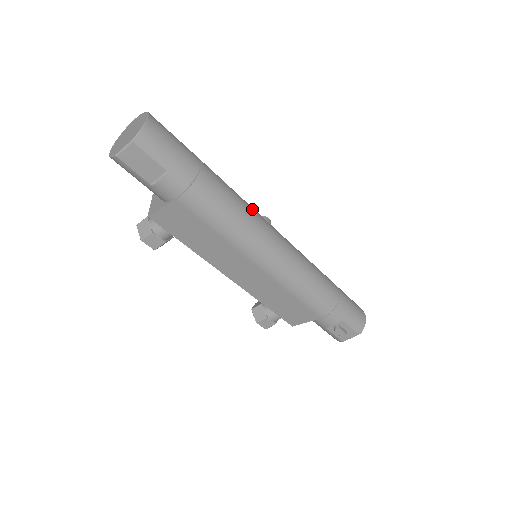
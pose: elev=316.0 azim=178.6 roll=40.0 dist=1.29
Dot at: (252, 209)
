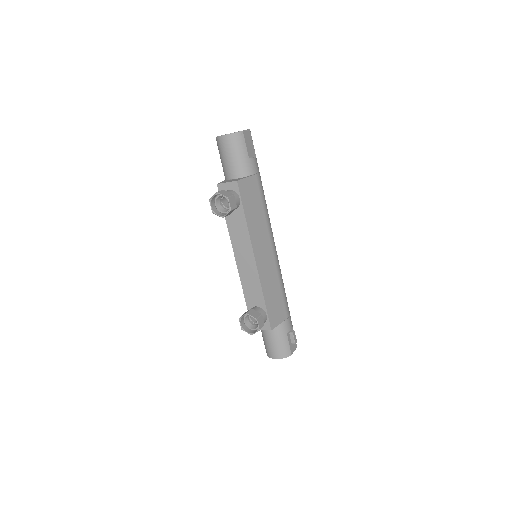
Dot at: occluded
